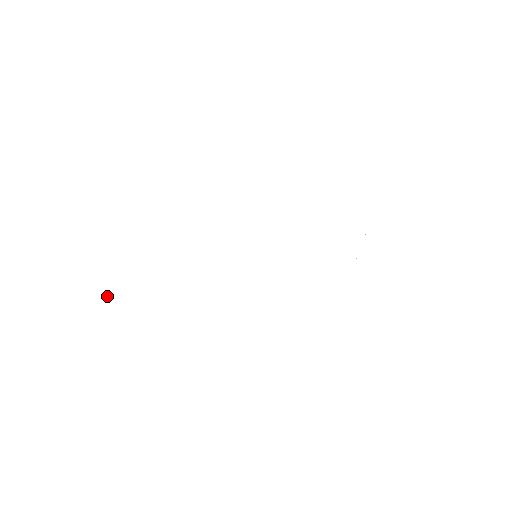
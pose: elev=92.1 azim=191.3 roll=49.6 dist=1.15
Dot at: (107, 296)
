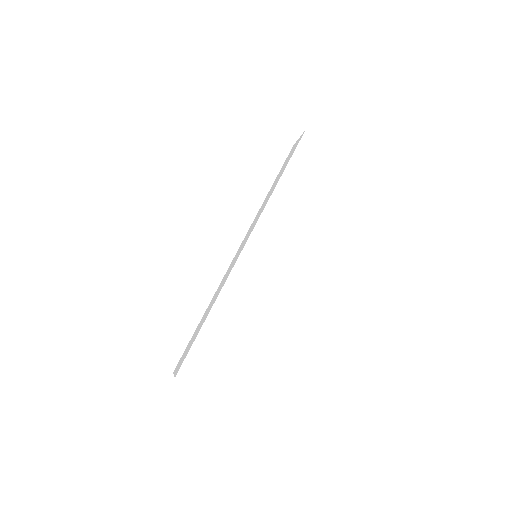
Dot at: (202, 389)
